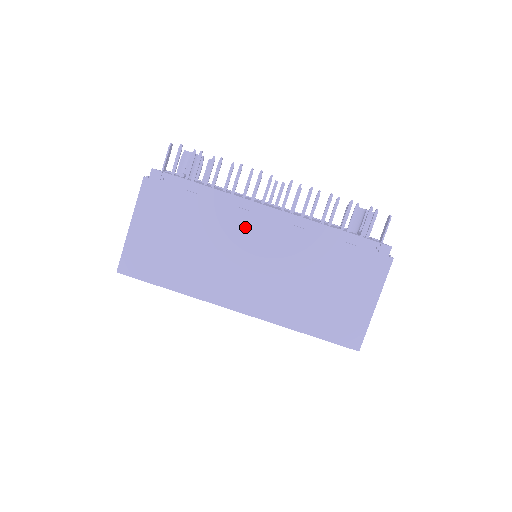
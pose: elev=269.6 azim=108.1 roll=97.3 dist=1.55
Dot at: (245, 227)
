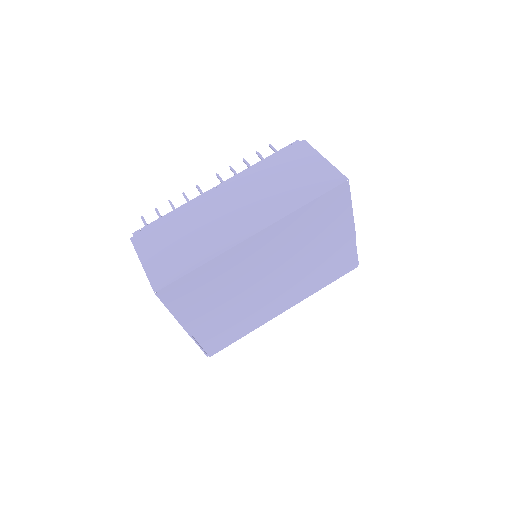
Dot at: (211, 202)
